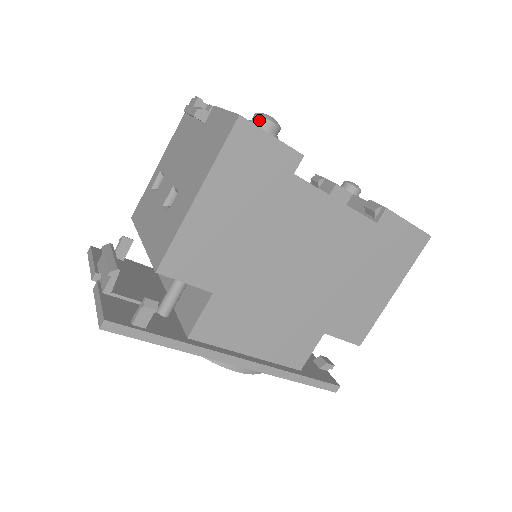
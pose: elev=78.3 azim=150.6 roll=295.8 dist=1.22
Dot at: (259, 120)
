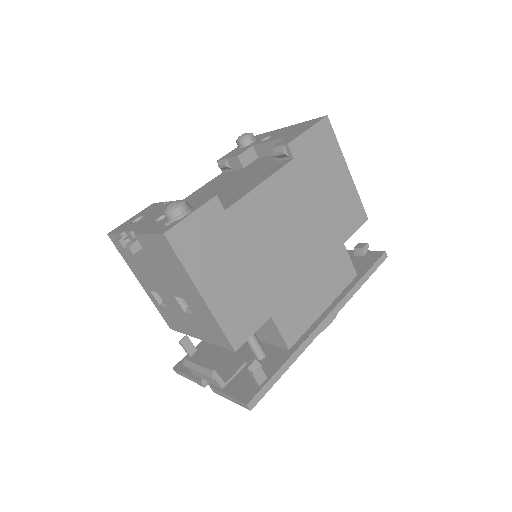
Dot at: (172, 216)
